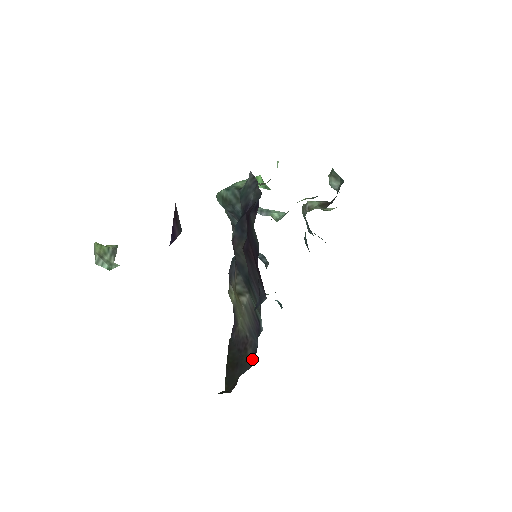
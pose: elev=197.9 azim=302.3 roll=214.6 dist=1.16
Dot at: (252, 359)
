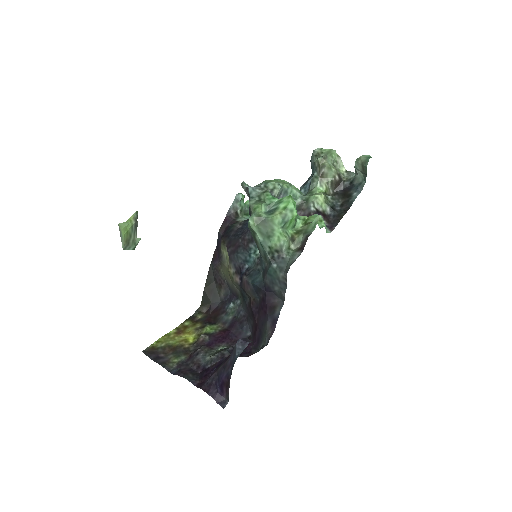
Dot at: (223, 298)
